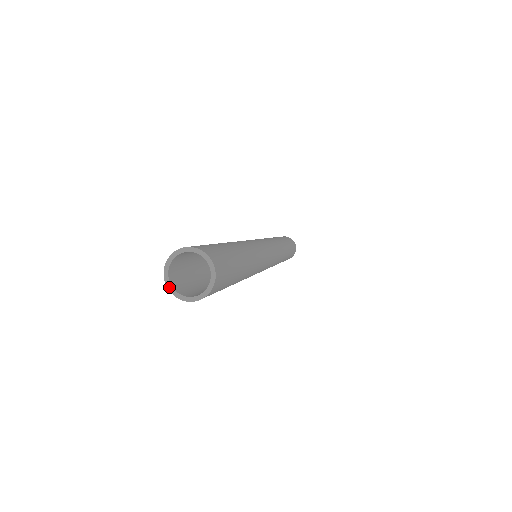
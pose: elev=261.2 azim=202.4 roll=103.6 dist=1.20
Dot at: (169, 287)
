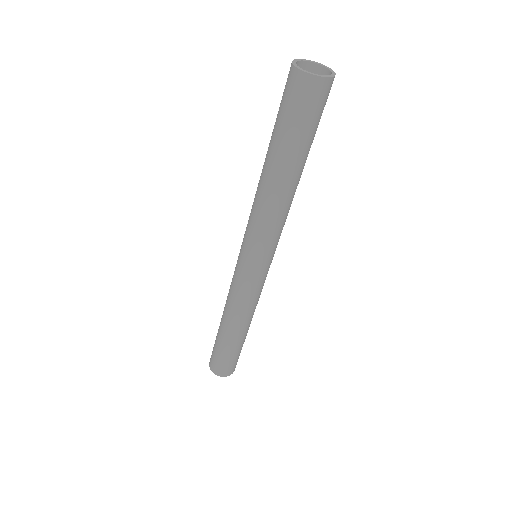
Dot at: (307, 72)
